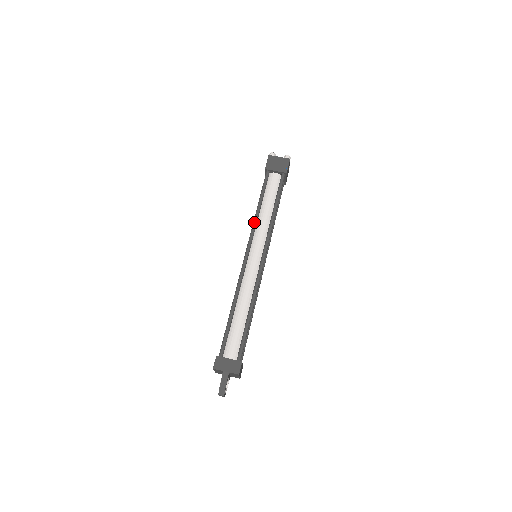
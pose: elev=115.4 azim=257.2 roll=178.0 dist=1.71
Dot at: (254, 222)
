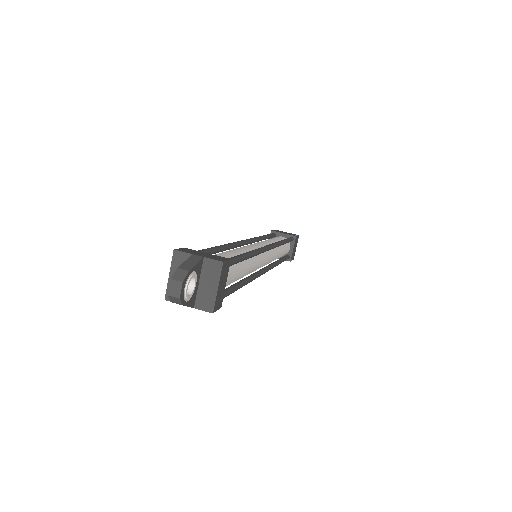
Dot at: occluded
